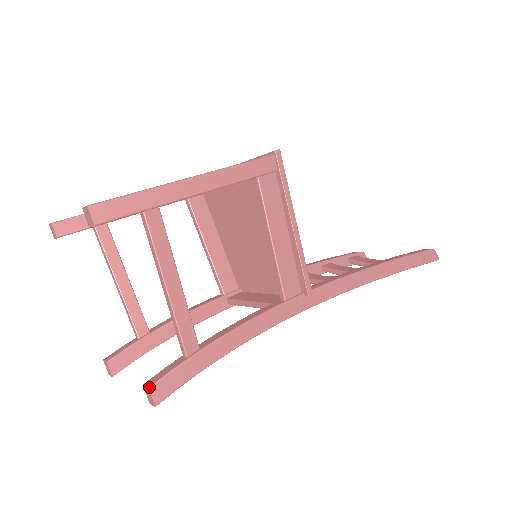
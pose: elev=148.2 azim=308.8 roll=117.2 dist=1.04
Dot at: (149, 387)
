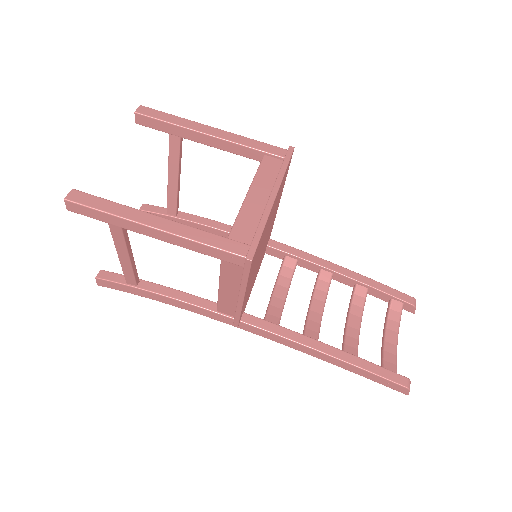
Dot at: (96, 278)
